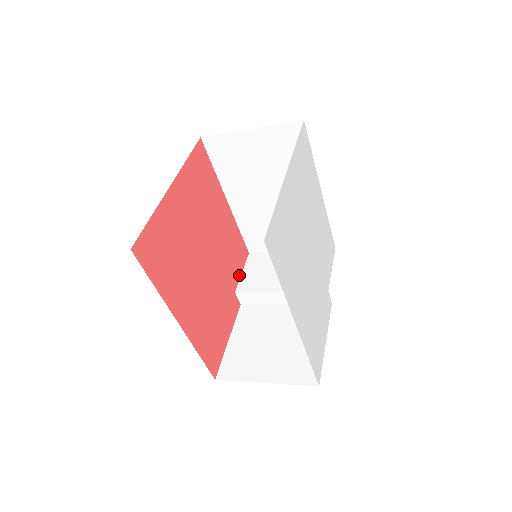
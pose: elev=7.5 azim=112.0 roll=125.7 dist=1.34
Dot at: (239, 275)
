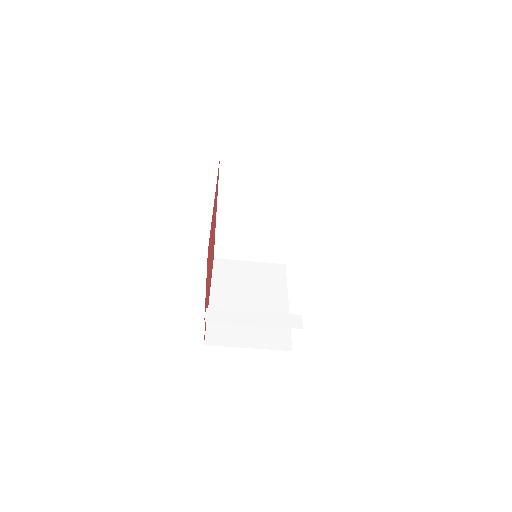
Dot at: occluded
